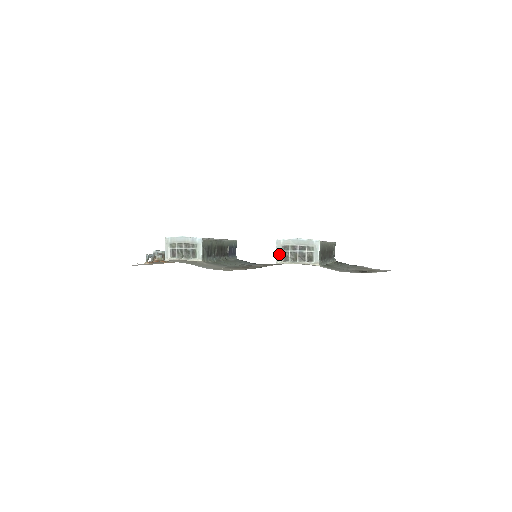
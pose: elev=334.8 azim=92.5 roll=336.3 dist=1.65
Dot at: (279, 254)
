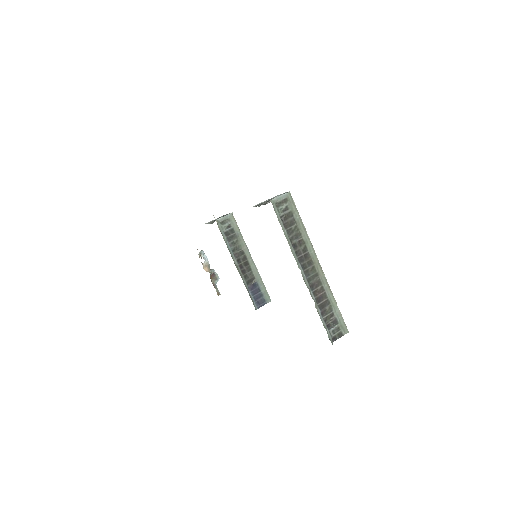
Dot at: (257, 204)
